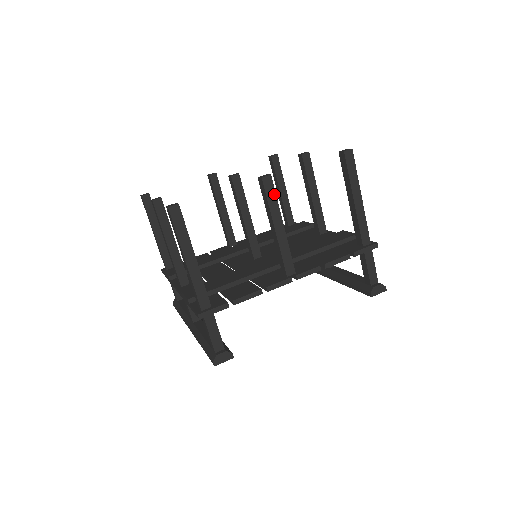
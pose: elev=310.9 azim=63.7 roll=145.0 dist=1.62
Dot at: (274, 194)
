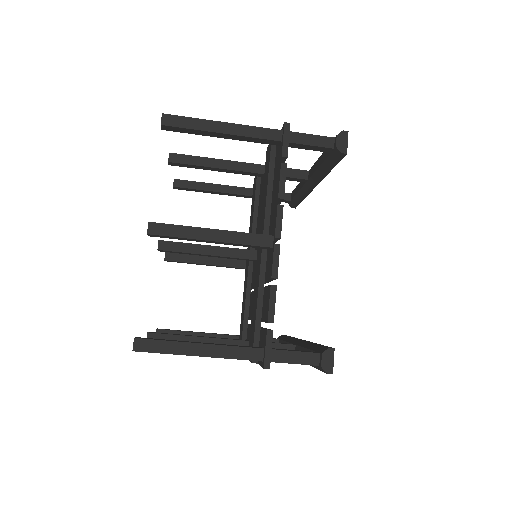
Dot at: (172, 227)
